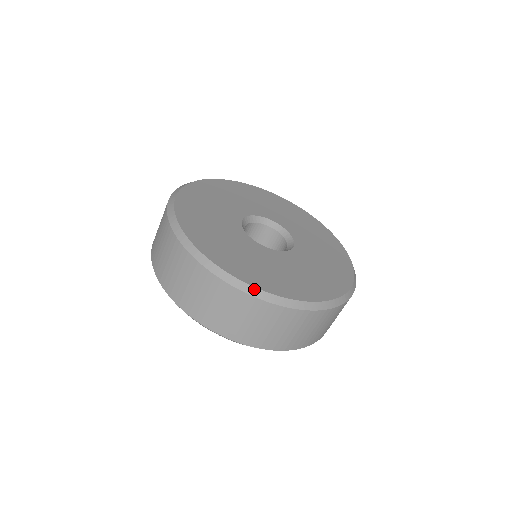
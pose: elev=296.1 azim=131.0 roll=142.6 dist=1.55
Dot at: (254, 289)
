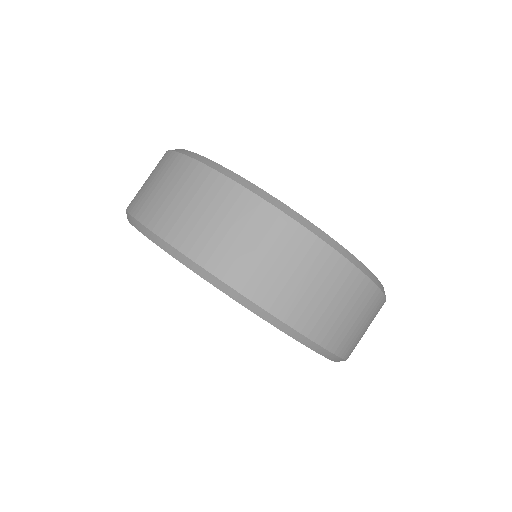
Dot at: (344, 249)
